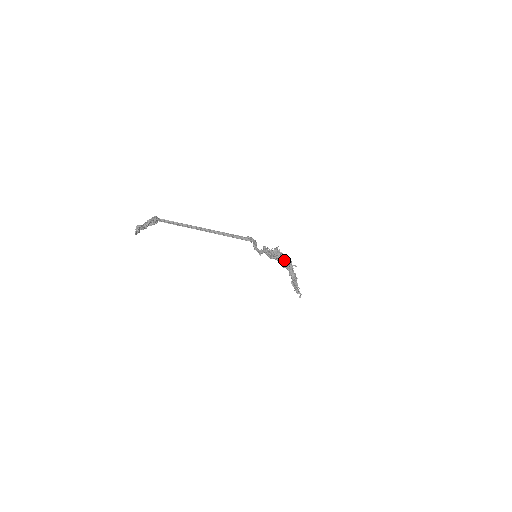
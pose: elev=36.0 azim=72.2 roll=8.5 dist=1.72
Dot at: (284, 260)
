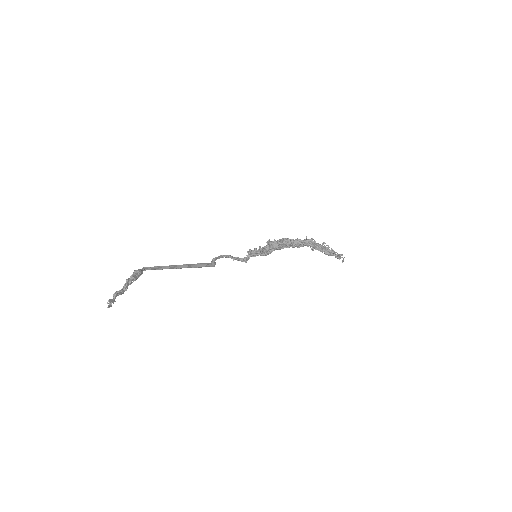
Dot at: (293, 242)
